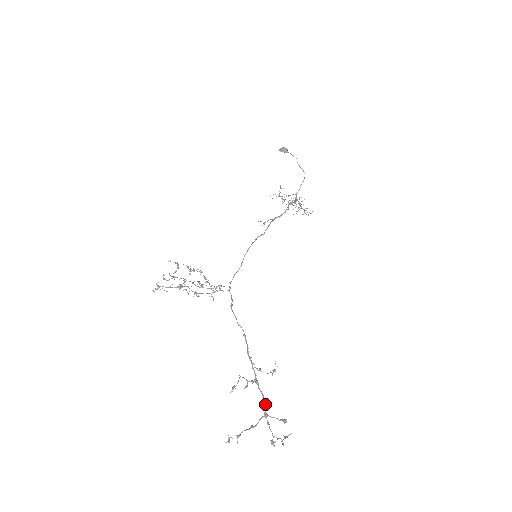
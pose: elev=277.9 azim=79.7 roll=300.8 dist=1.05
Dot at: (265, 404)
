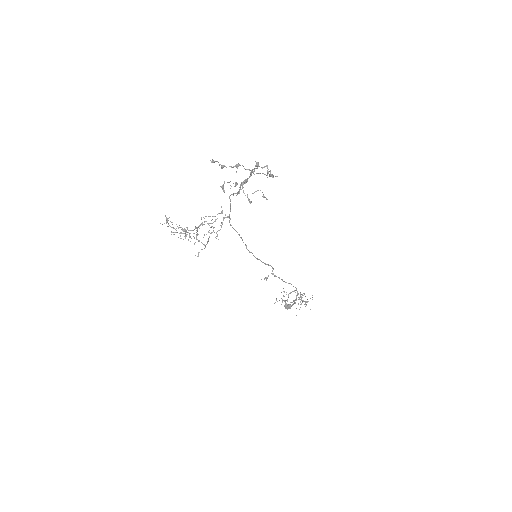
Dot at: (252, 169)
